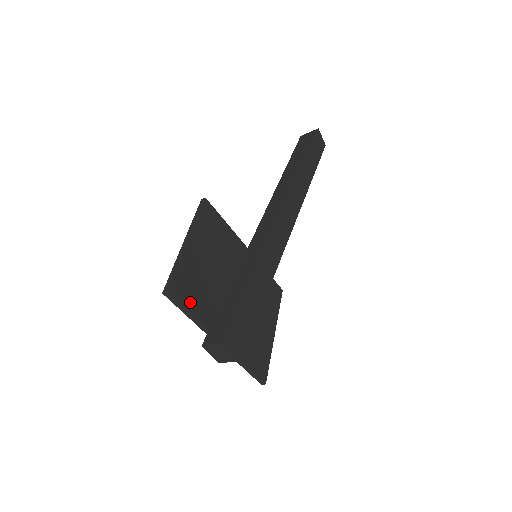
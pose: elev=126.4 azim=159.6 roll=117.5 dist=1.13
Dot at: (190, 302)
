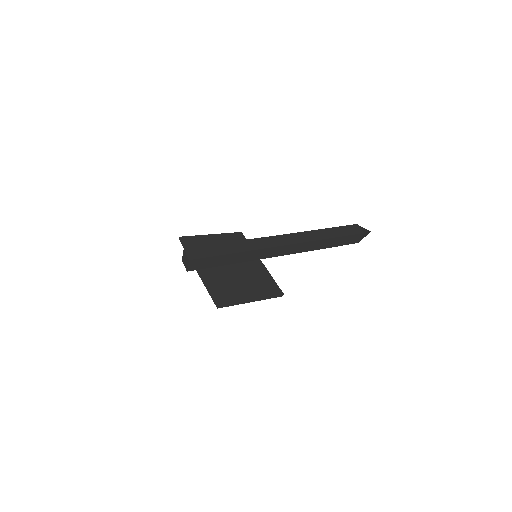
Dot at: occluded
